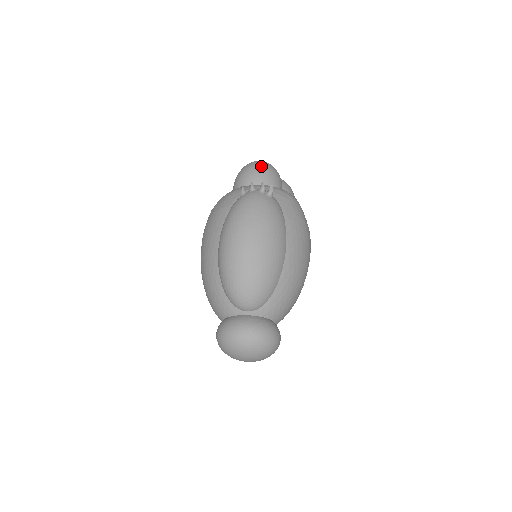
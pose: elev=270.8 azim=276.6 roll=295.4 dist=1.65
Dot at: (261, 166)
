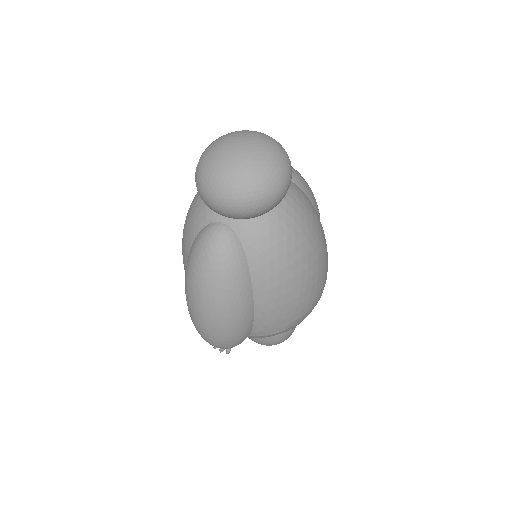
Dot at: occluded
